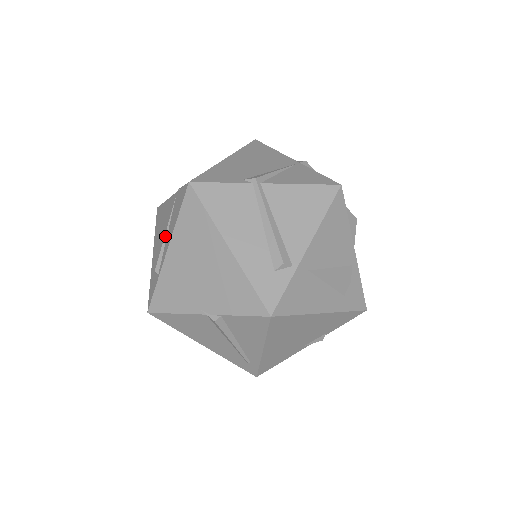
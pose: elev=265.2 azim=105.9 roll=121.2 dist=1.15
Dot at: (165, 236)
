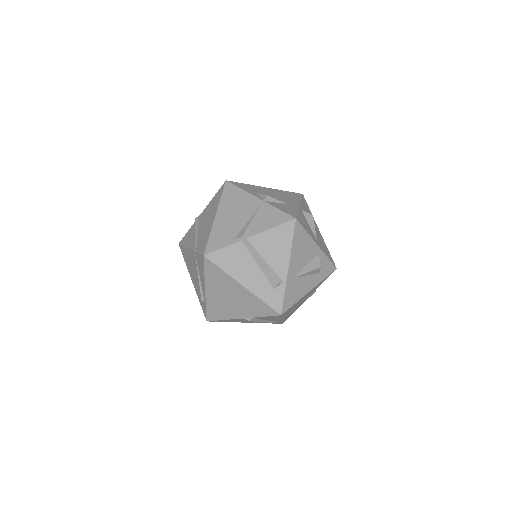
Dot at: (199, 279)
